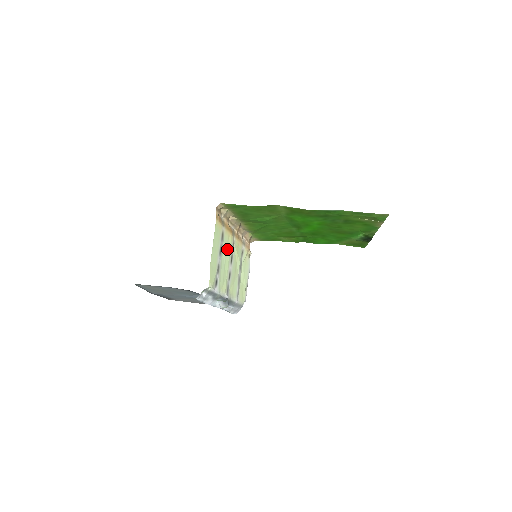
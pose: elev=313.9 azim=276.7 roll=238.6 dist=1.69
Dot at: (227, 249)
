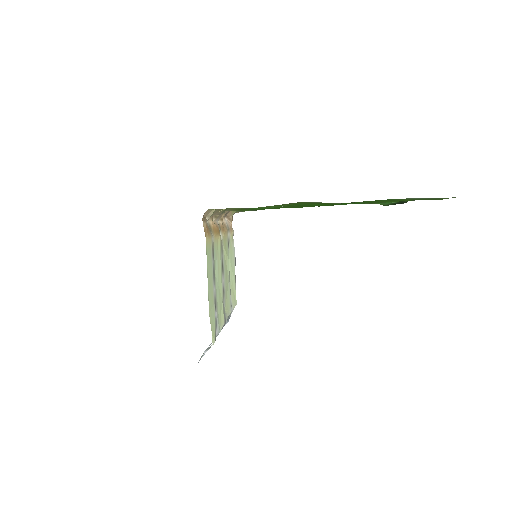
Dot at: (218, 261)
